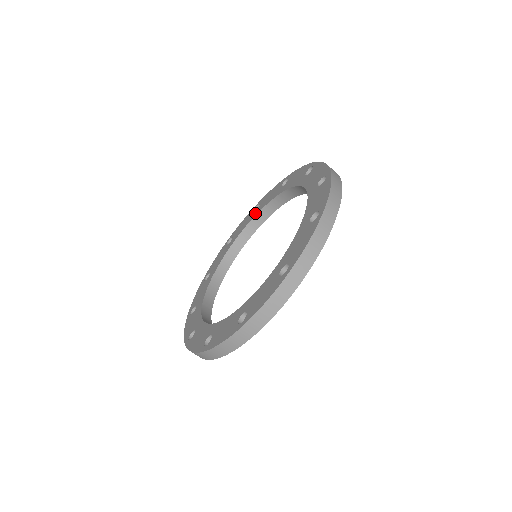
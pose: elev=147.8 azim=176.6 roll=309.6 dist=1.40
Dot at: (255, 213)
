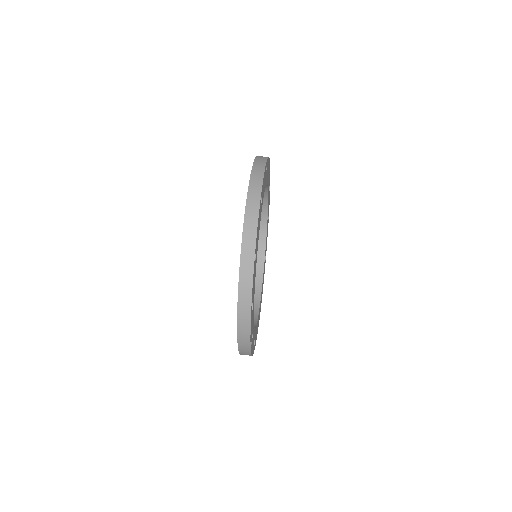
Dot at: occluded
